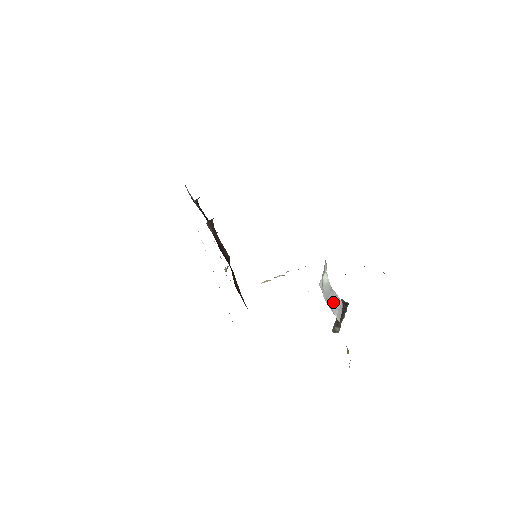
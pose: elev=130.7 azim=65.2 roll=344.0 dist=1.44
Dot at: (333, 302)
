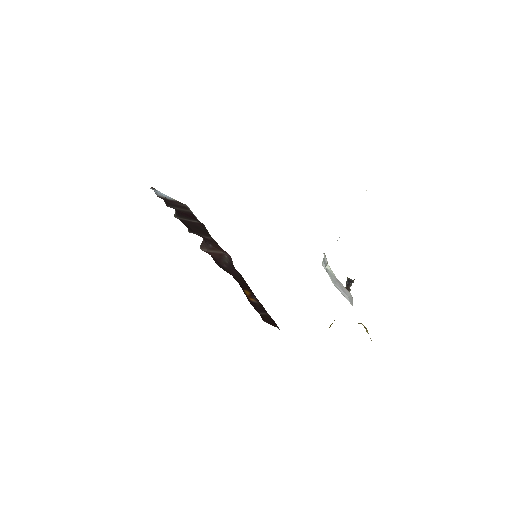
Dot at: (342, 289)
